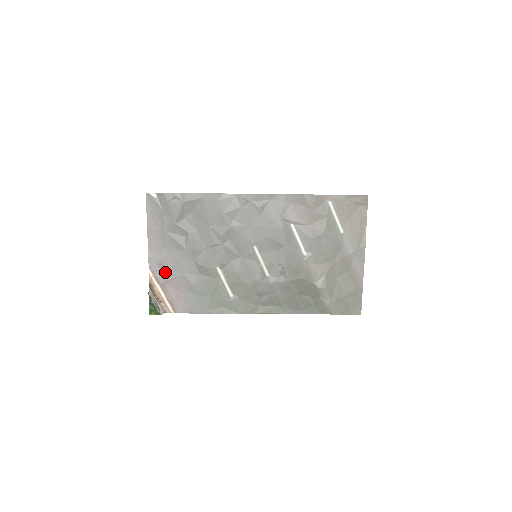
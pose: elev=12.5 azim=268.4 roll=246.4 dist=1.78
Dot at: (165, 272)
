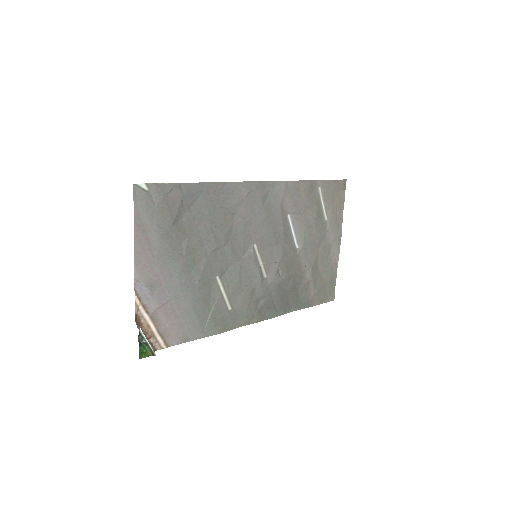
Dot at: (157, 295)
